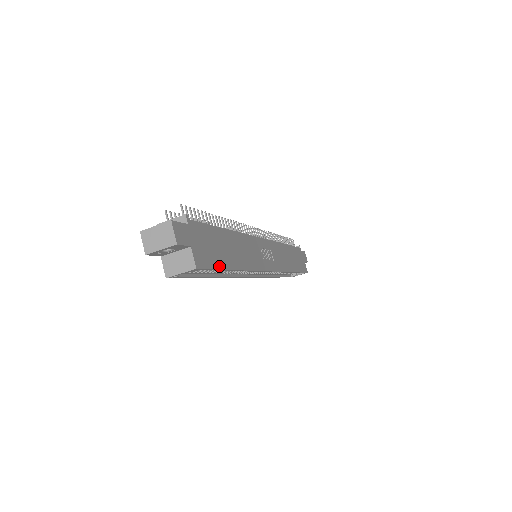
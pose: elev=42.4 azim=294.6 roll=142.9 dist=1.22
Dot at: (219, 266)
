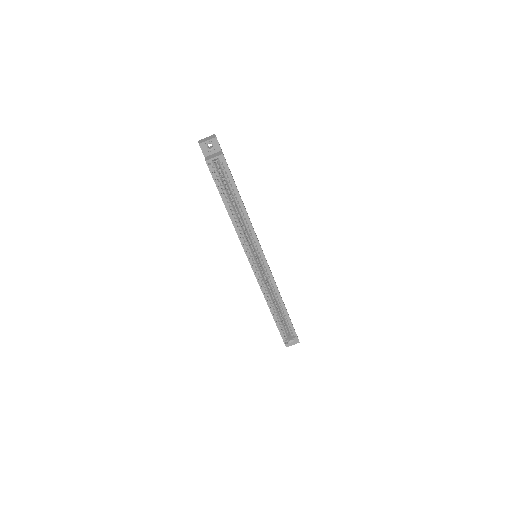
Dot at: occluded
